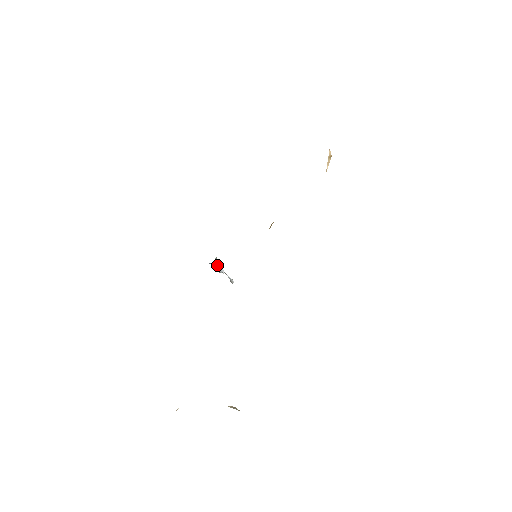
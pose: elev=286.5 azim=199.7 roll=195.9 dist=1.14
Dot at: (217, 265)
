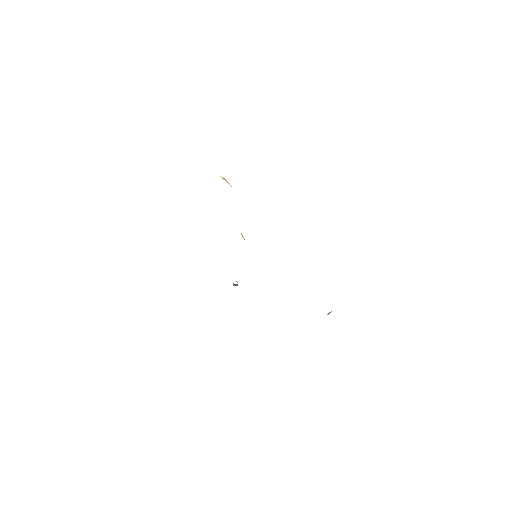
Dot at: occluded
